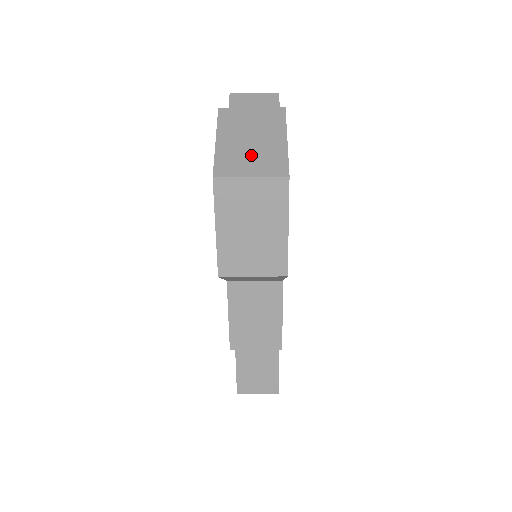
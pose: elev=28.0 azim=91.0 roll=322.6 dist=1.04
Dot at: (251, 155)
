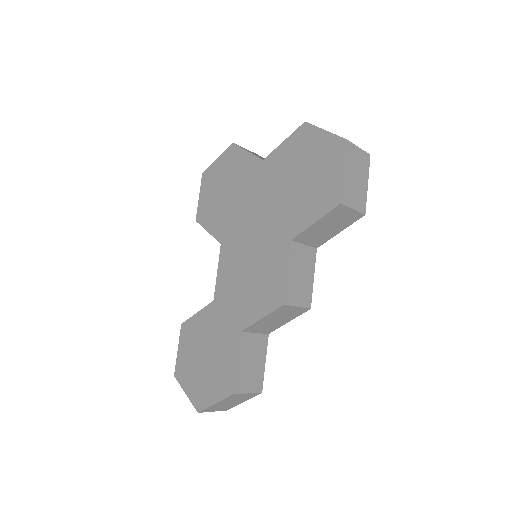
Dot at: occluded
